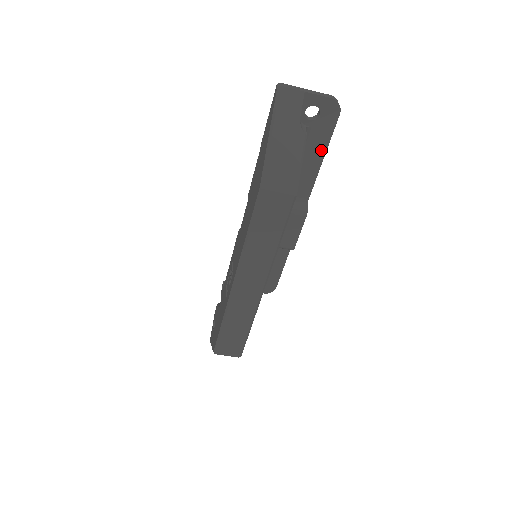
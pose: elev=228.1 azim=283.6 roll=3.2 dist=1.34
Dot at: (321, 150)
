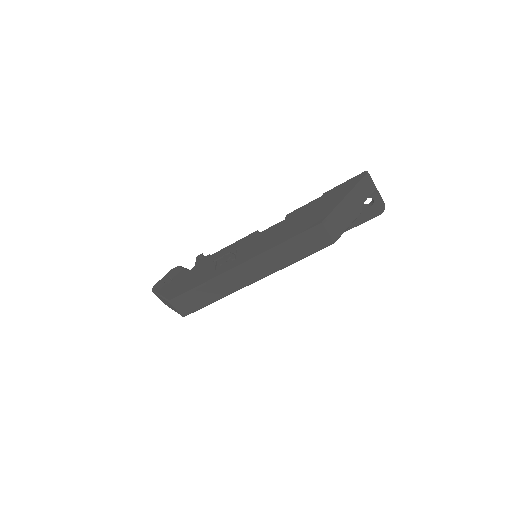
Dot at: (352, 225)
